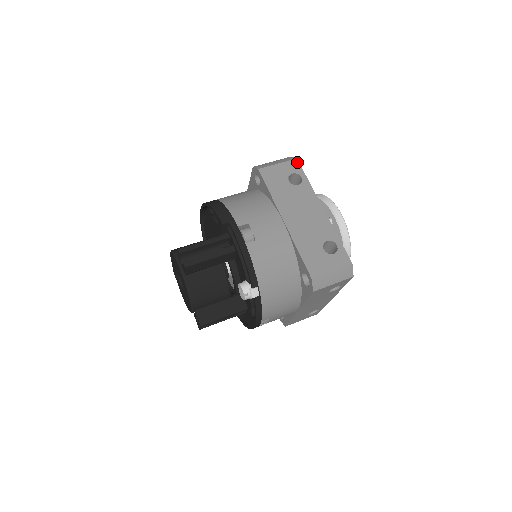
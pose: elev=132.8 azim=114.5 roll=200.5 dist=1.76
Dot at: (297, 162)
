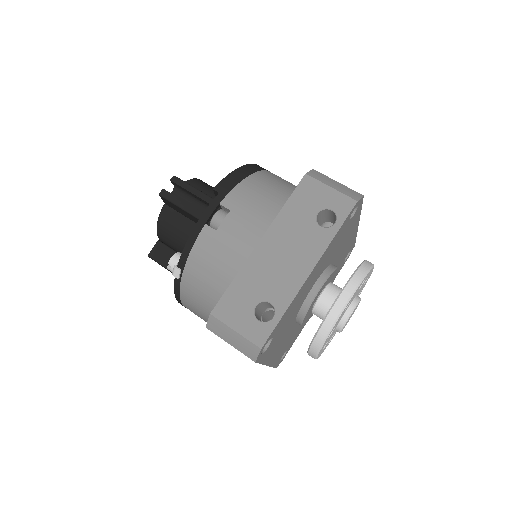
Dot at: (352, 205)
